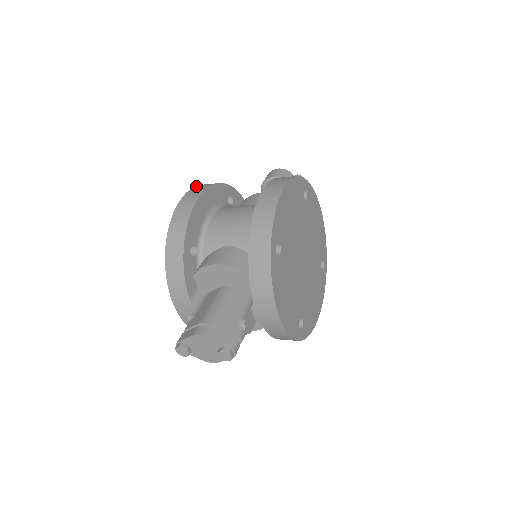
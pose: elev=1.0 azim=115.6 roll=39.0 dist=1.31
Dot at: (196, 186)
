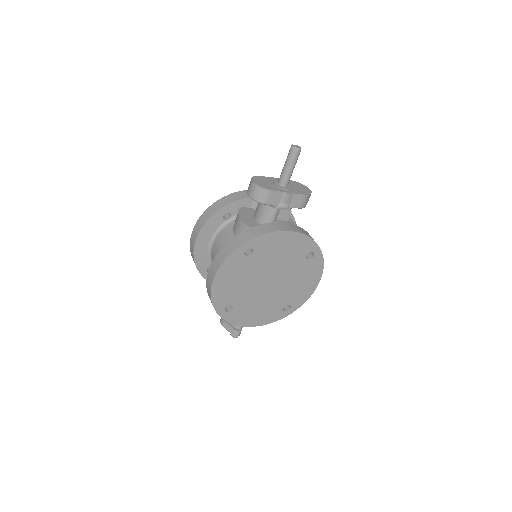
Dot at: (197, 221)
